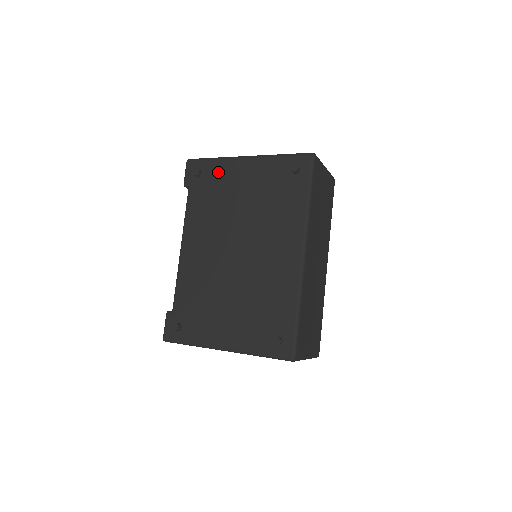
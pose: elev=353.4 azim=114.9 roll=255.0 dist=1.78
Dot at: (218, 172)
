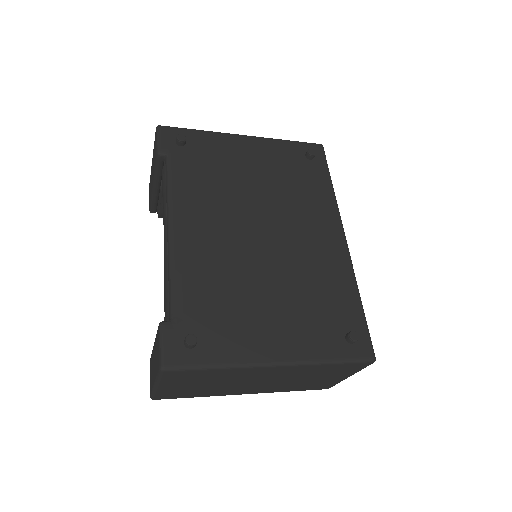
Dot at: (211, 145)
